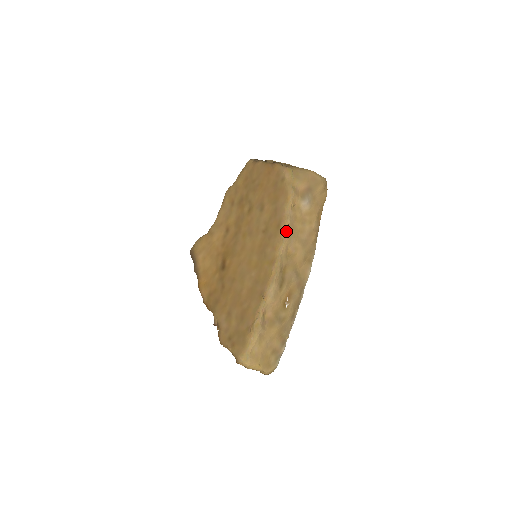
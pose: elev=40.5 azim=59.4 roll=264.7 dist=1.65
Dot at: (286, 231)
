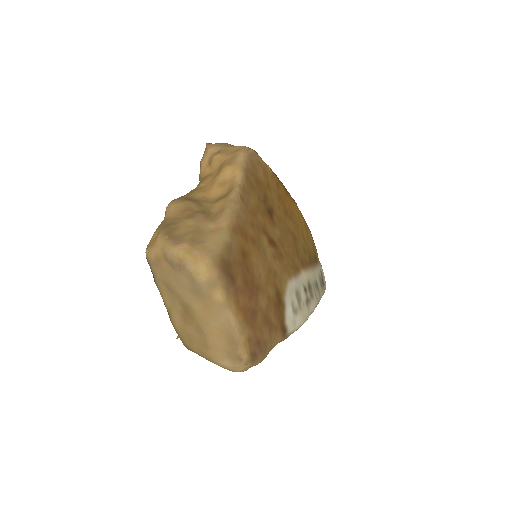
Dot at: occluded
